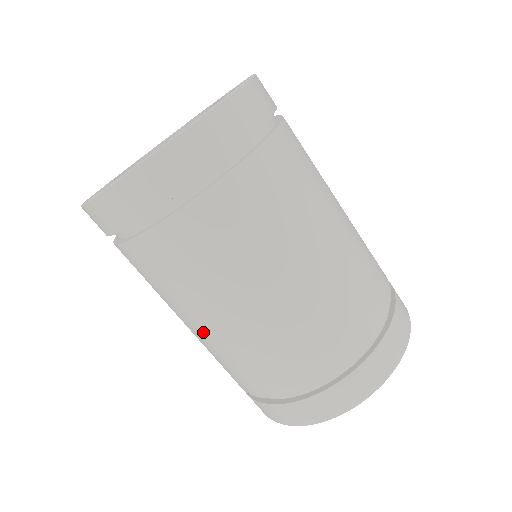
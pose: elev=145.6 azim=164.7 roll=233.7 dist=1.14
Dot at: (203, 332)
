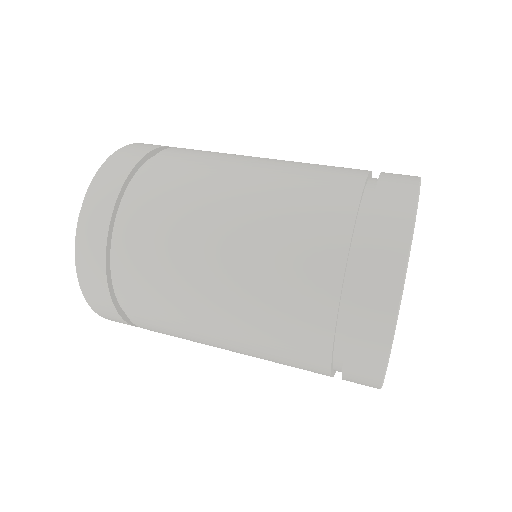
Dot at: (237, 352)
